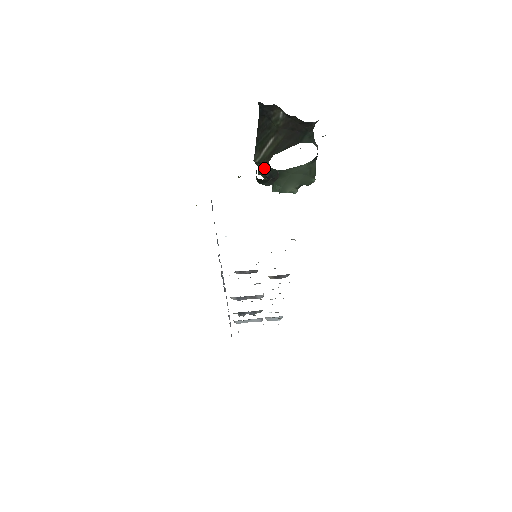
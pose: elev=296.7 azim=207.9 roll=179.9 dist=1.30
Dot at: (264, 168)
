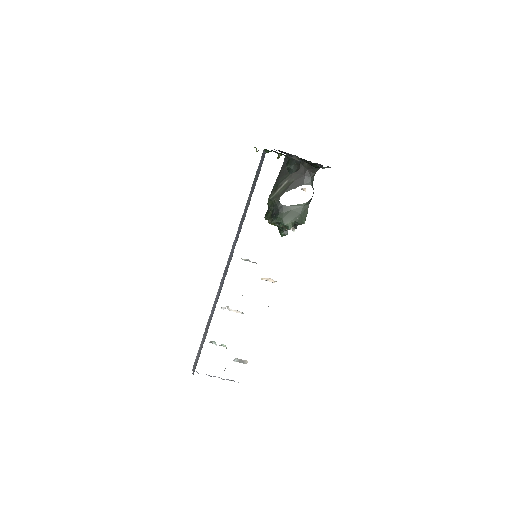
Dot at: (274, 204)
